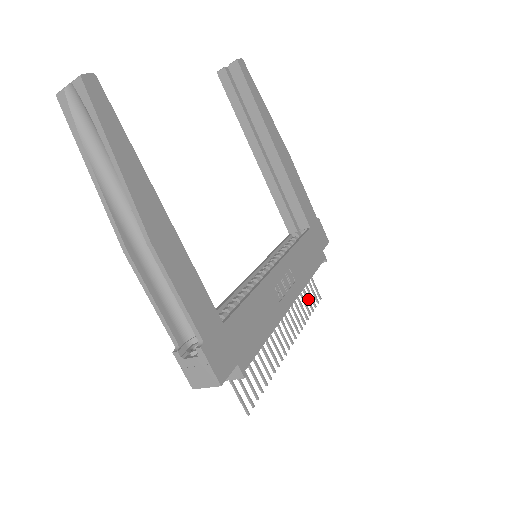
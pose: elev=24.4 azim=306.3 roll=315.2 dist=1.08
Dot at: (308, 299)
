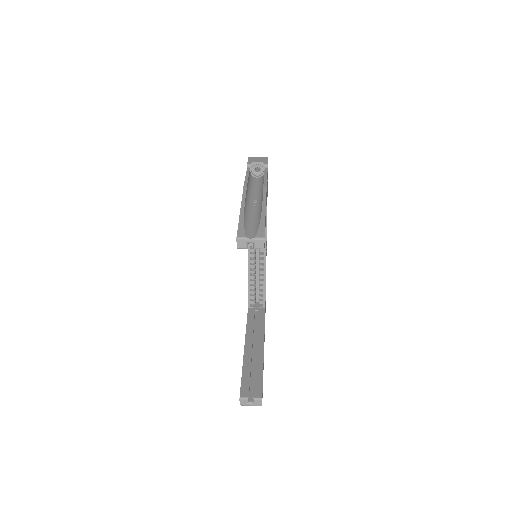
Dot at: occluded
